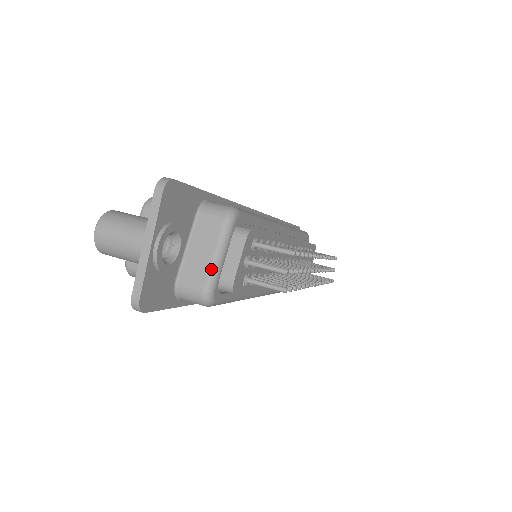
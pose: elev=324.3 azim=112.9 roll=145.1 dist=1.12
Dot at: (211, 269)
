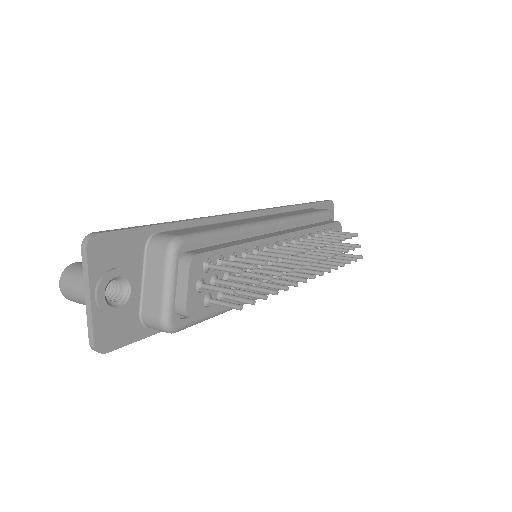
Dot at: (163, 301)
